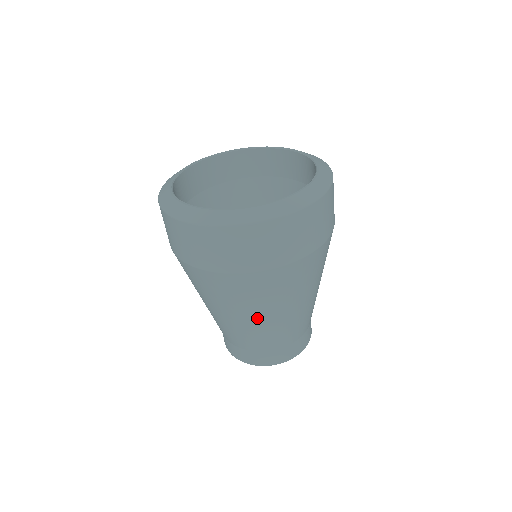
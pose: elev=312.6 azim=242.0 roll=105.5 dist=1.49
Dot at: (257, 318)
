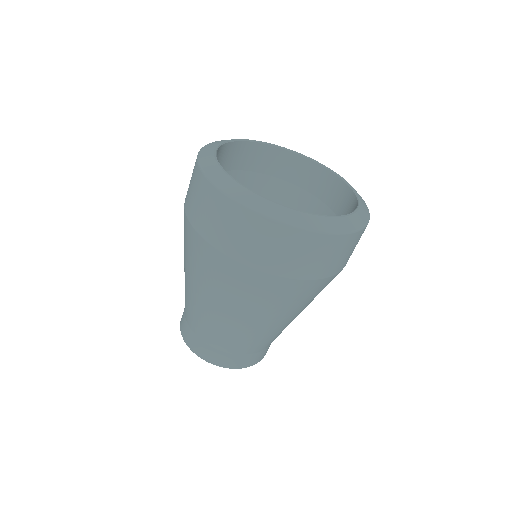
Dot at: (194, 288)
